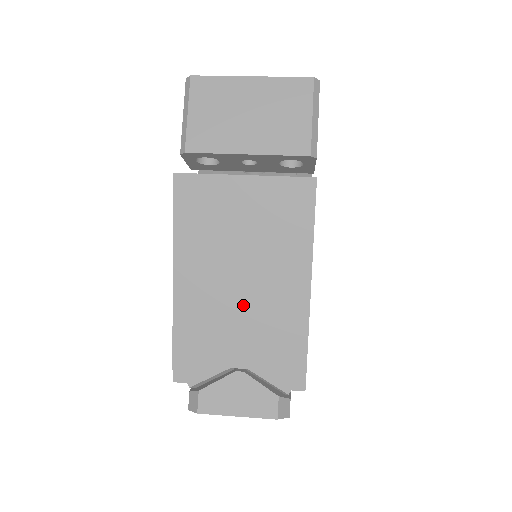
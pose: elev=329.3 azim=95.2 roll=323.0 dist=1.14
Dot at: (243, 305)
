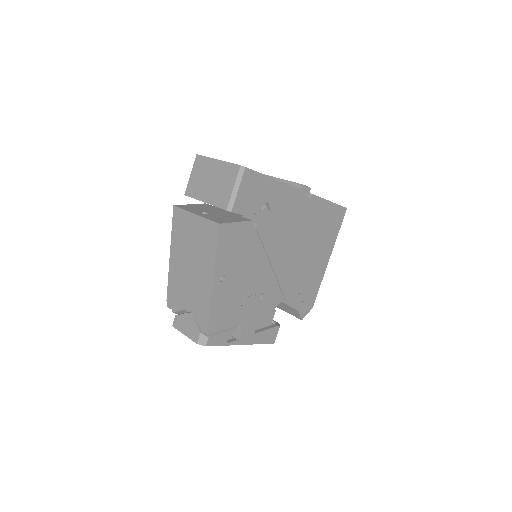
Dot at: (190, 279)
